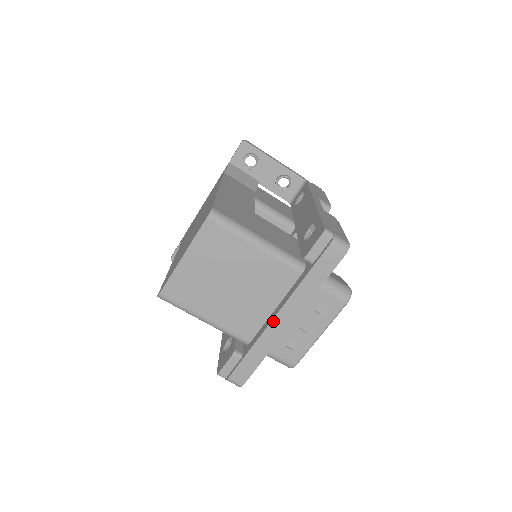
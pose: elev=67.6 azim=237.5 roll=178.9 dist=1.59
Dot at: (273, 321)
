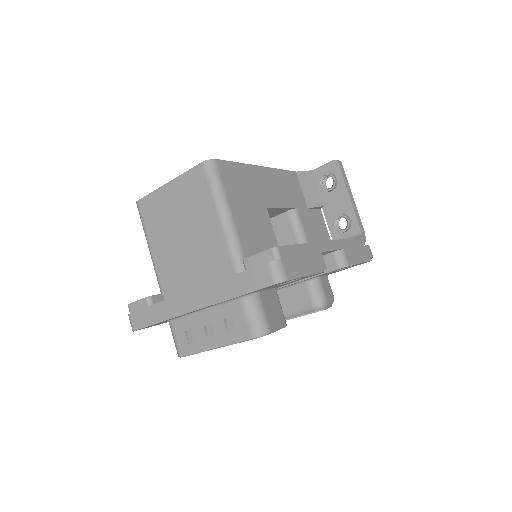
Dot at: (185, 294)
